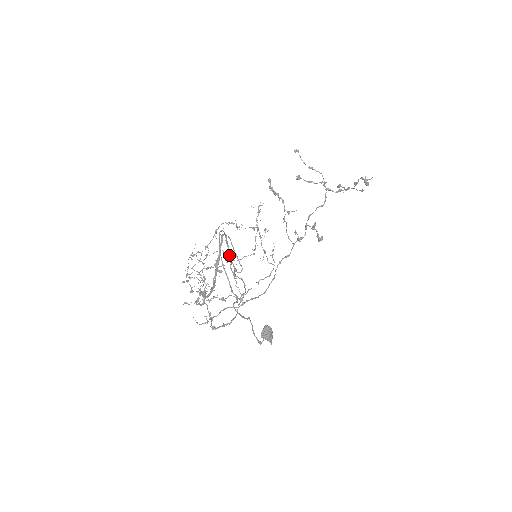
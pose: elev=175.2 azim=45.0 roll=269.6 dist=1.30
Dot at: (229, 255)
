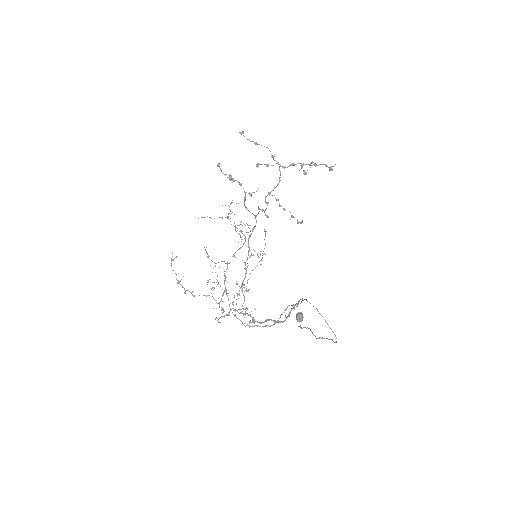
Dot at: (297, 304)
